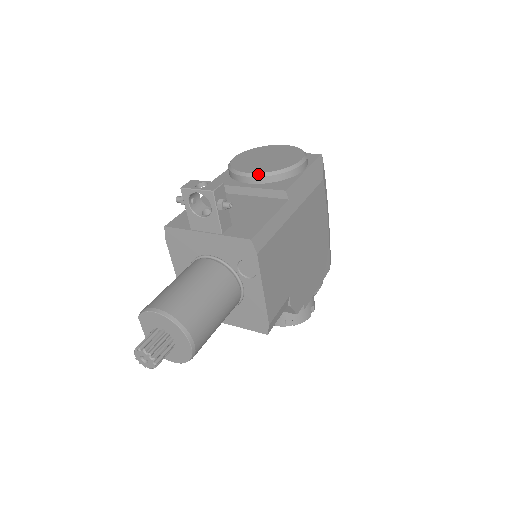
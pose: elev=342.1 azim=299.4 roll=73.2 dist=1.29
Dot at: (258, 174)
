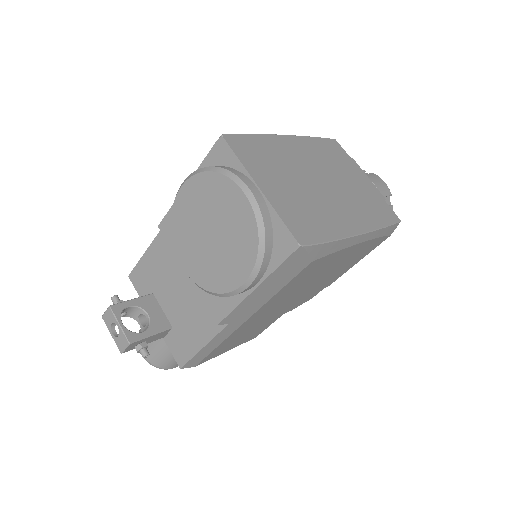
Dot at: (191, 279)
